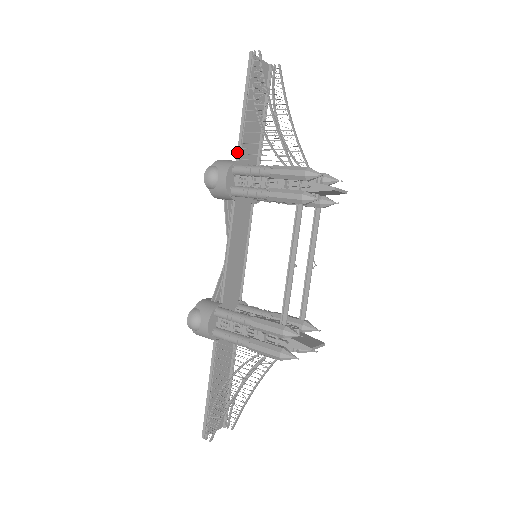
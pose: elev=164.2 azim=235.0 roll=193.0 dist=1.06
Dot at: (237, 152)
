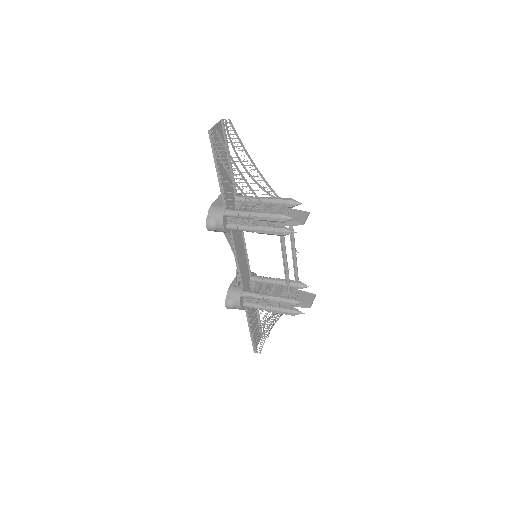
Dot at: (223, 202)
